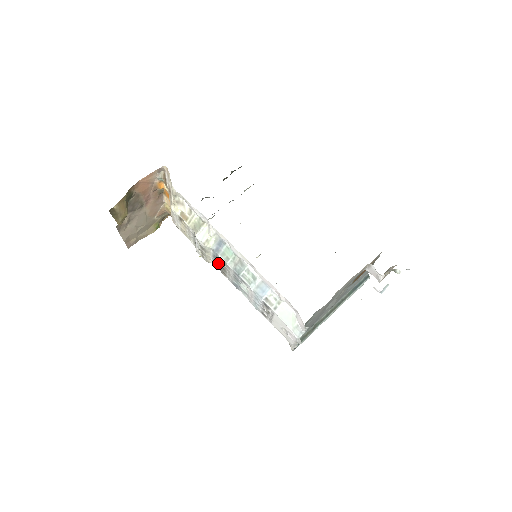
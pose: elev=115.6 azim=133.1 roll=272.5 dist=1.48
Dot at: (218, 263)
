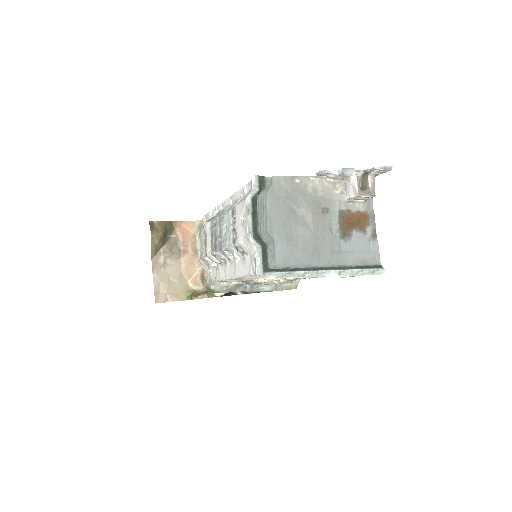
Dot at: (213, 239)
